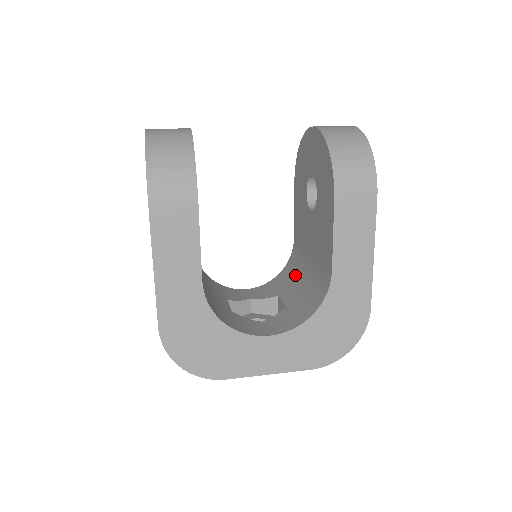
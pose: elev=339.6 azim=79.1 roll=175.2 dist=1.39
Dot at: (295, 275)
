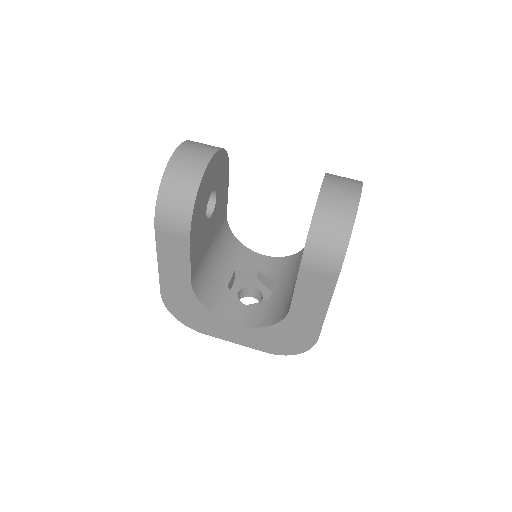
Dot at: (294, 271)
